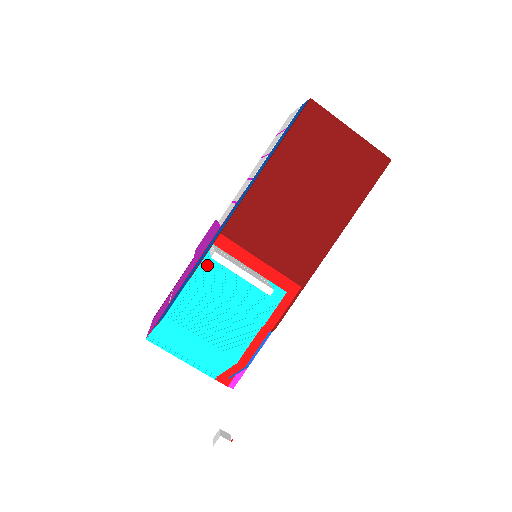
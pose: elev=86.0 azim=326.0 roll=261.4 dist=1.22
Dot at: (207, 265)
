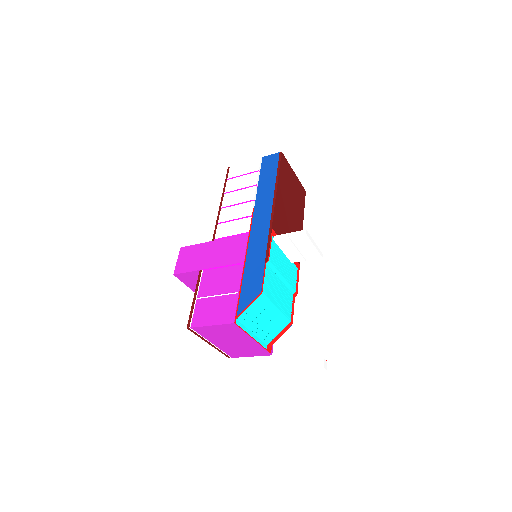
Dot at: (273, 251)
